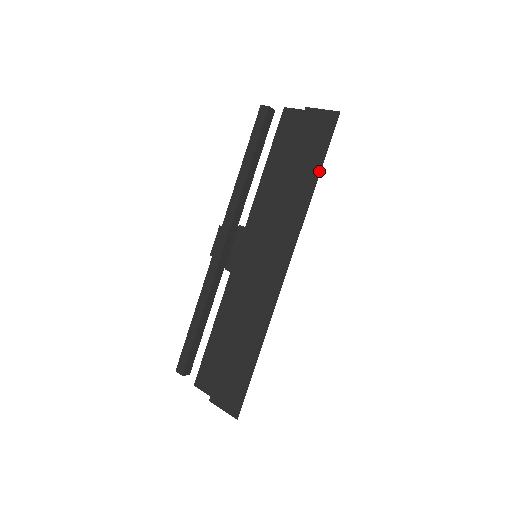
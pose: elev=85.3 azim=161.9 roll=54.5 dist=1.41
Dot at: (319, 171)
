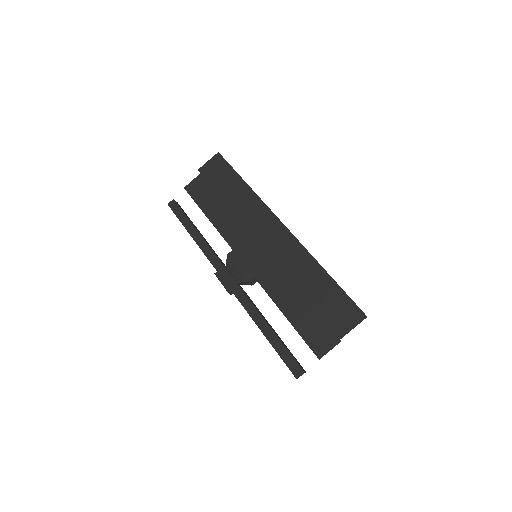
Dot at: (240, 177)
